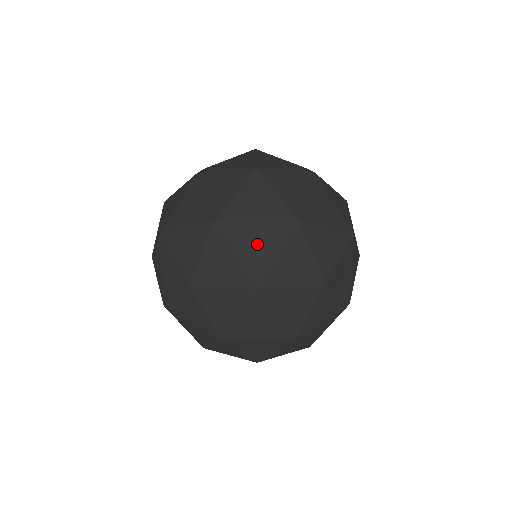
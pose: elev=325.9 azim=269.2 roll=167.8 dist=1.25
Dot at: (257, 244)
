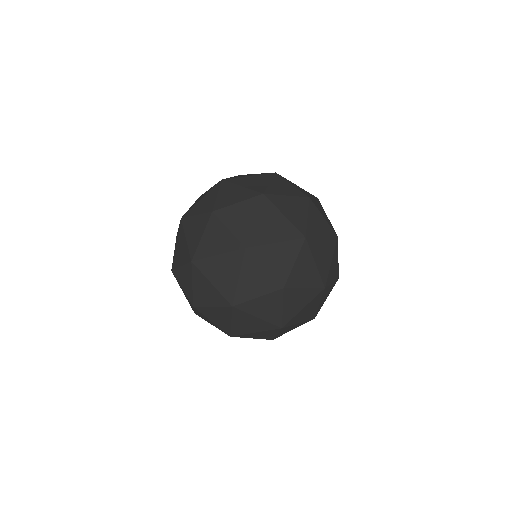
Dot at: (254, 182)
